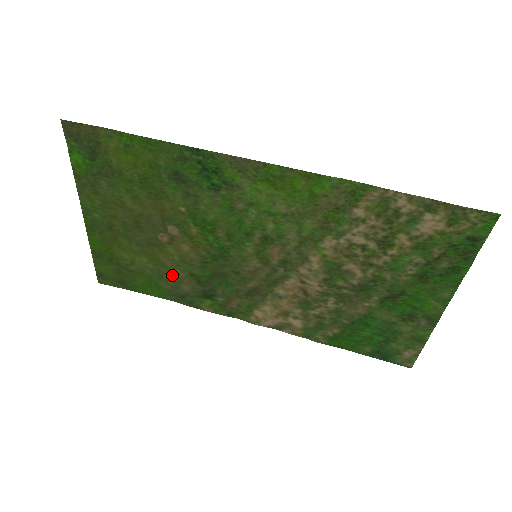
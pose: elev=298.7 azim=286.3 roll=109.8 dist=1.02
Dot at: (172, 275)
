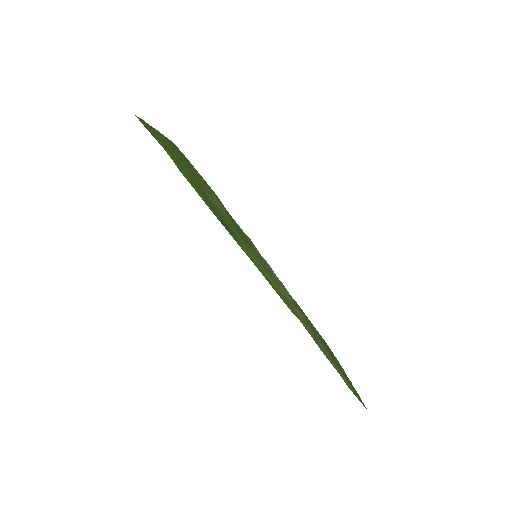
Dot at: (214, 197)
